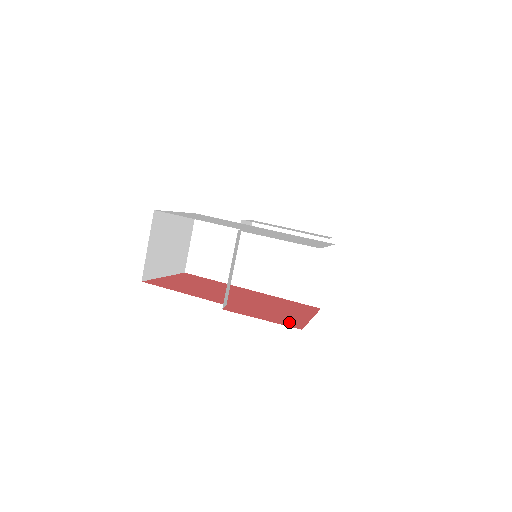
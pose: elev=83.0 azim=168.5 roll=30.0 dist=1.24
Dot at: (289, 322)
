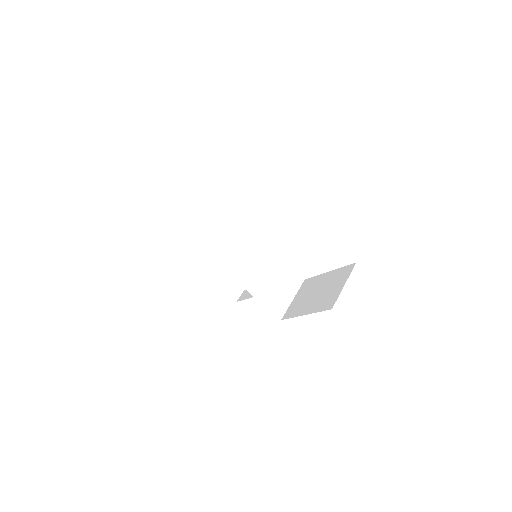
Dot at: occluded
